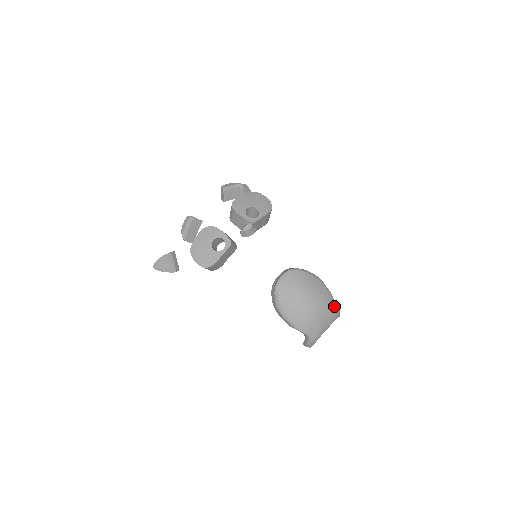
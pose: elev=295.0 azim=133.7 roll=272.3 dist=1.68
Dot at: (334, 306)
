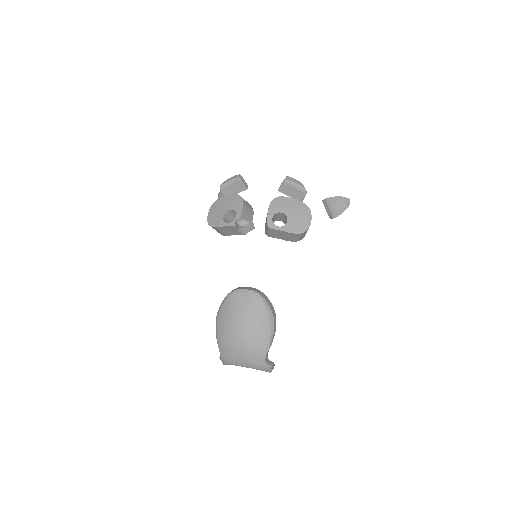
Dot at: (262, 358)
